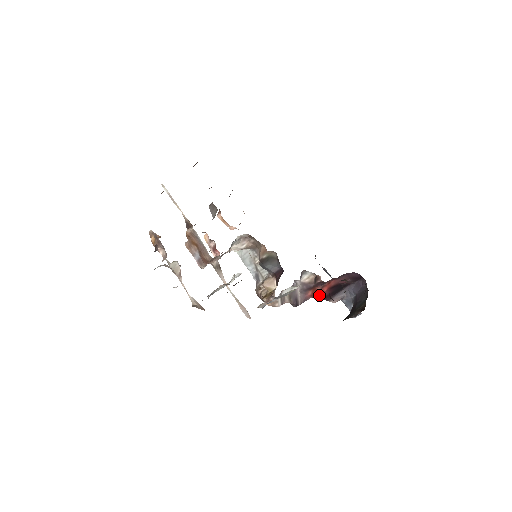
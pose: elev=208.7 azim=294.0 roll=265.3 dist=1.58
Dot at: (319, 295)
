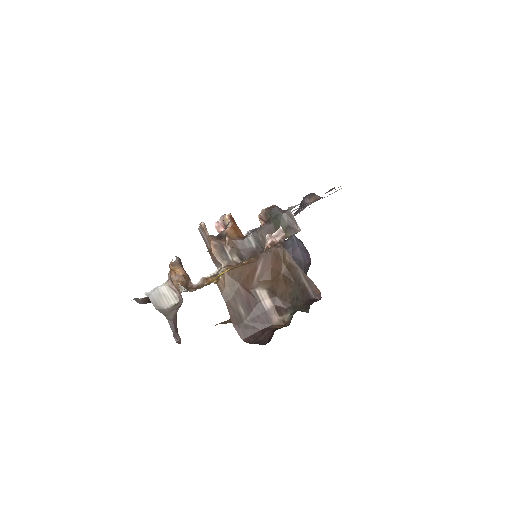
Dot at: occluded
